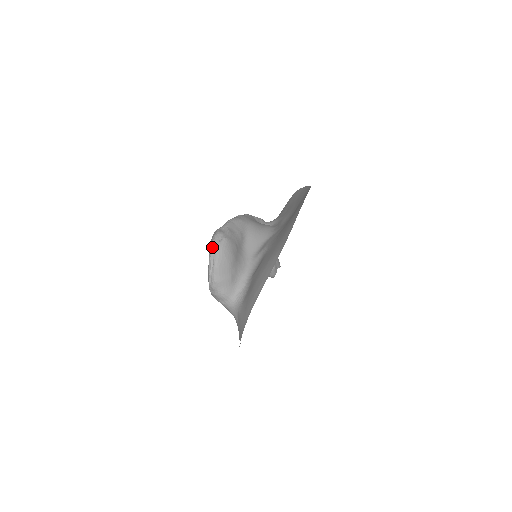
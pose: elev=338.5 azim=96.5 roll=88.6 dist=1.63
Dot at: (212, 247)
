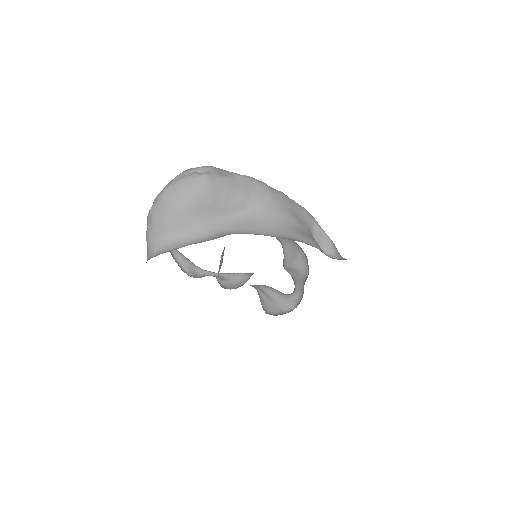
Dot at: (183, 172)
